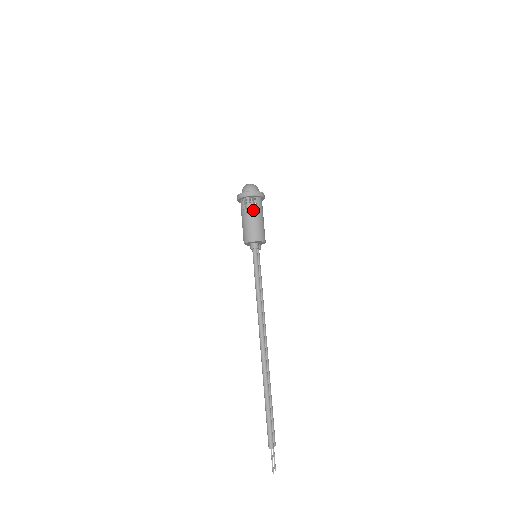
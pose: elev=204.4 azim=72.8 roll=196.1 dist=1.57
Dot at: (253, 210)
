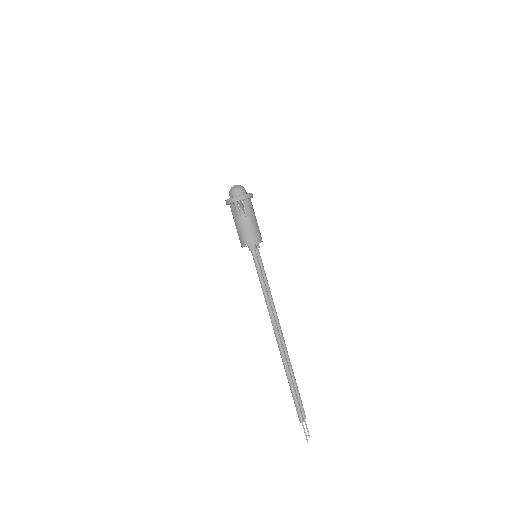
Dot at: (243, 215)
